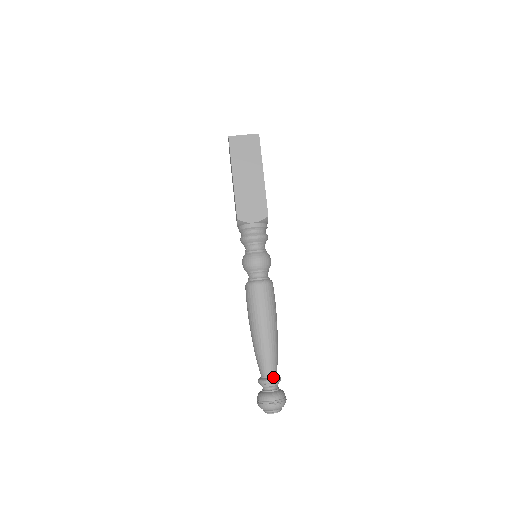
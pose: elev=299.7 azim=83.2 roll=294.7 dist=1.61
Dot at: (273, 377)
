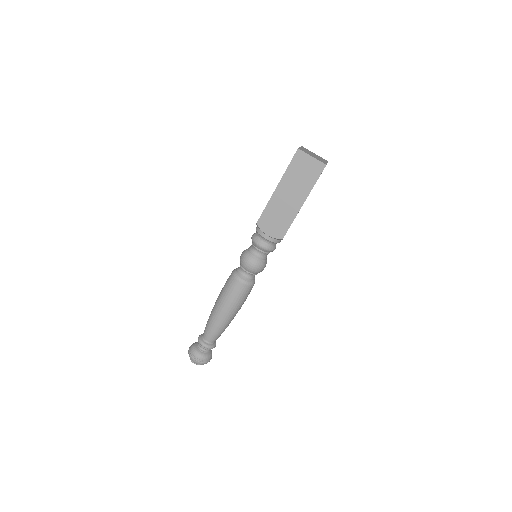
Dot at: (209, 344)
